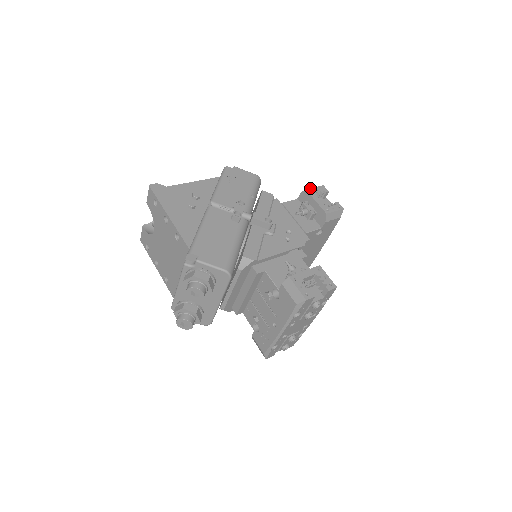
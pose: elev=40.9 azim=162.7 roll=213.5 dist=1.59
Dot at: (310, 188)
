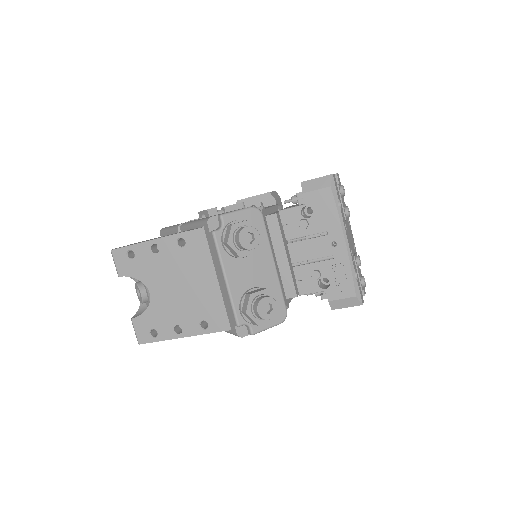
Dot at: occluded
